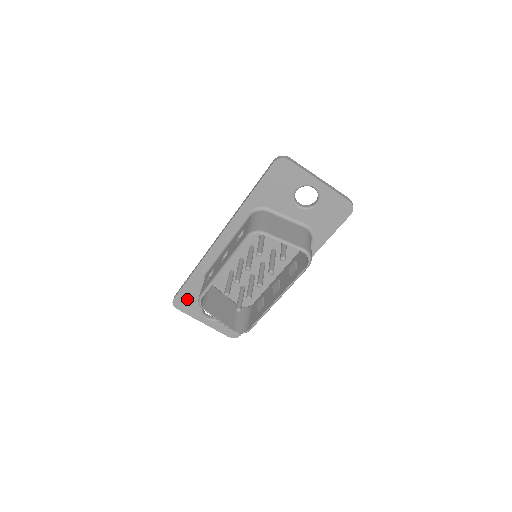
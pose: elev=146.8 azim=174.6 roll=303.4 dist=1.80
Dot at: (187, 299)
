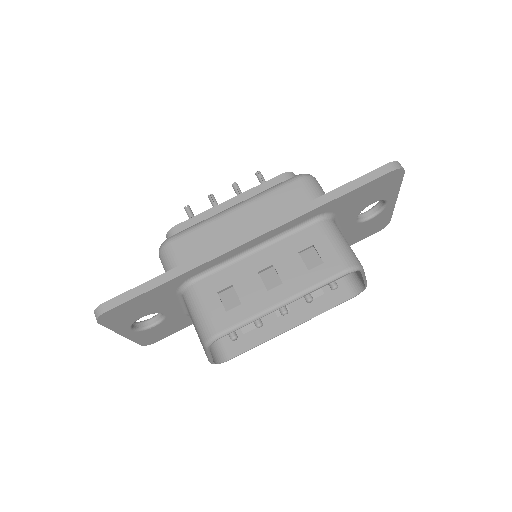
Dot at: (129, 310)
